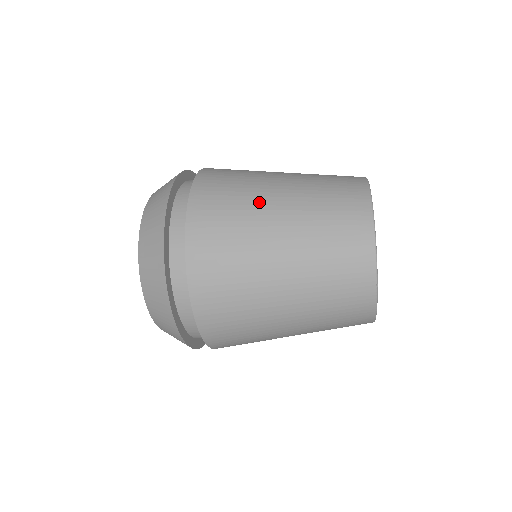
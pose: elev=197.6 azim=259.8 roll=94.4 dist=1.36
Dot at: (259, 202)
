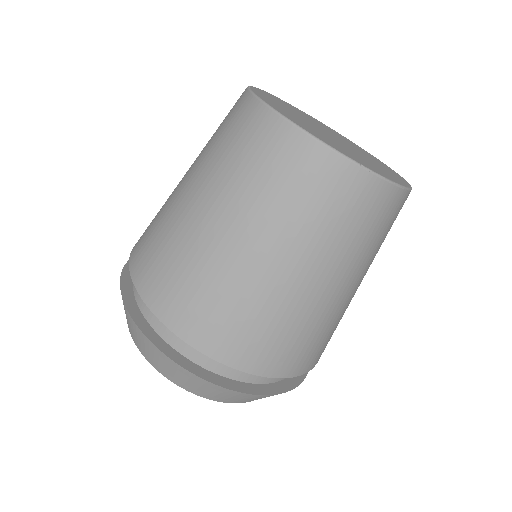
Dot at: (185, 228)
